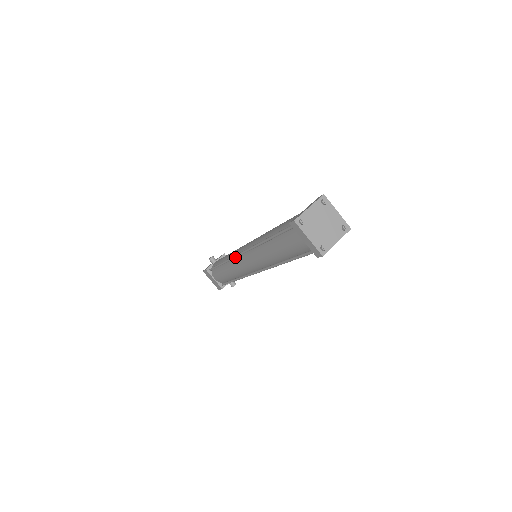
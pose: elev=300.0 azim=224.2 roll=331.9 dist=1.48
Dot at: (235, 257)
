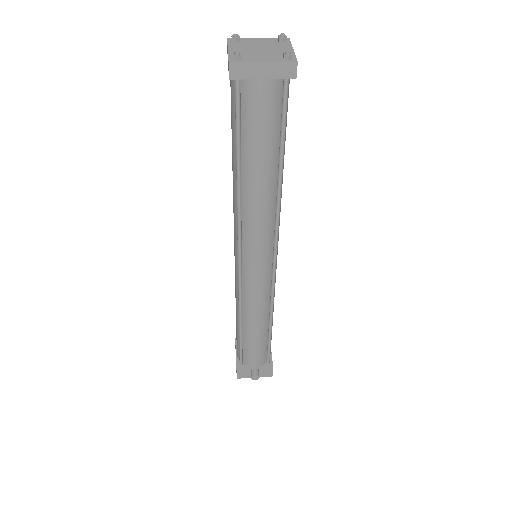
Dot at: occluded
